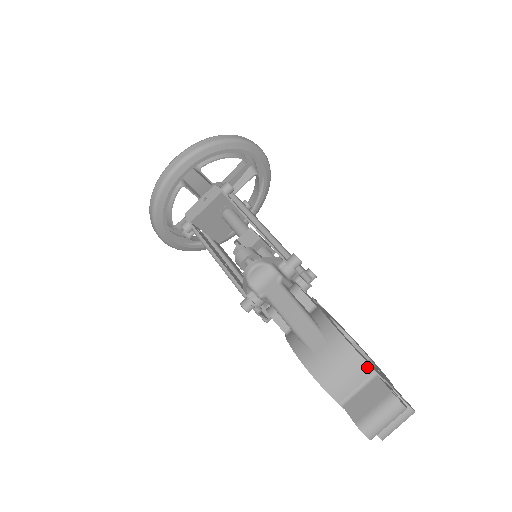
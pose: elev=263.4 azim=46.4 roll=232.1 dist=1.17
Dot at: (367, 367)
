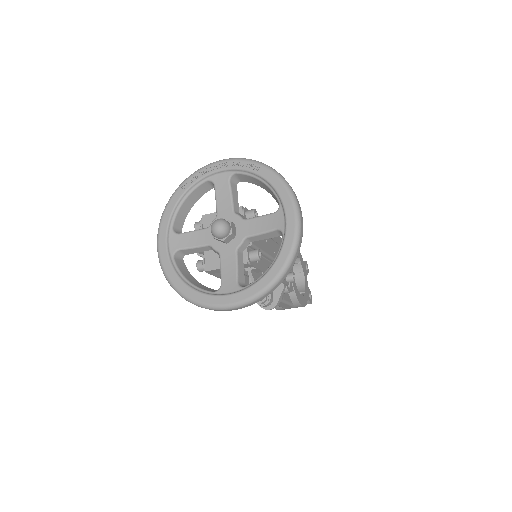
Dot at: (306, 302)
